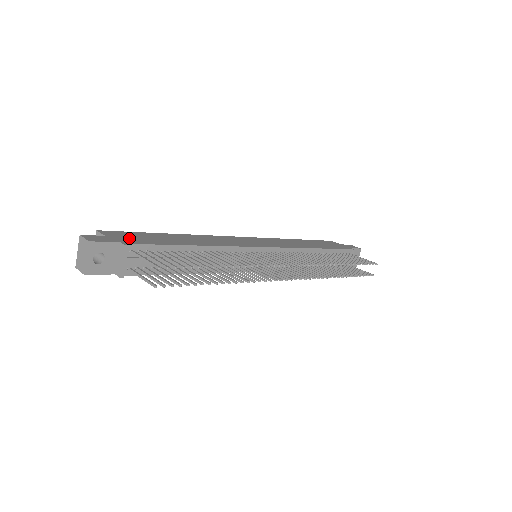
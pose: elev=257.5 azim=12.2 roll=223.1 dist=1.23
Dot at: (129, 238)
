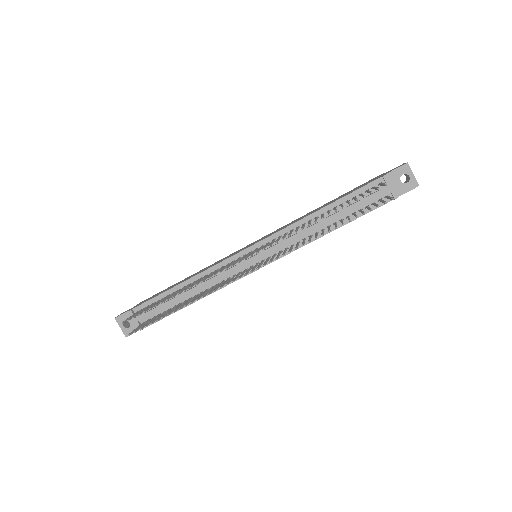
Dot at: occluded
